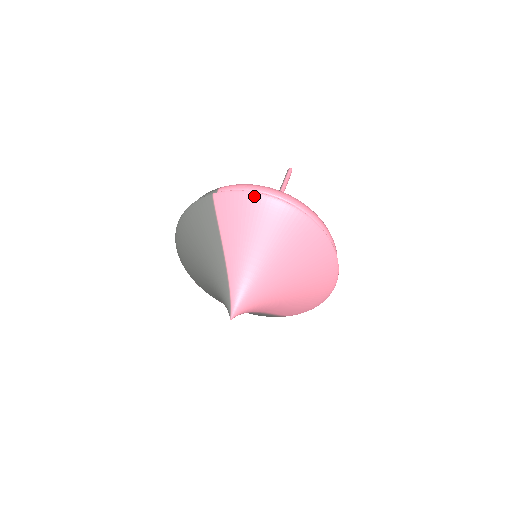
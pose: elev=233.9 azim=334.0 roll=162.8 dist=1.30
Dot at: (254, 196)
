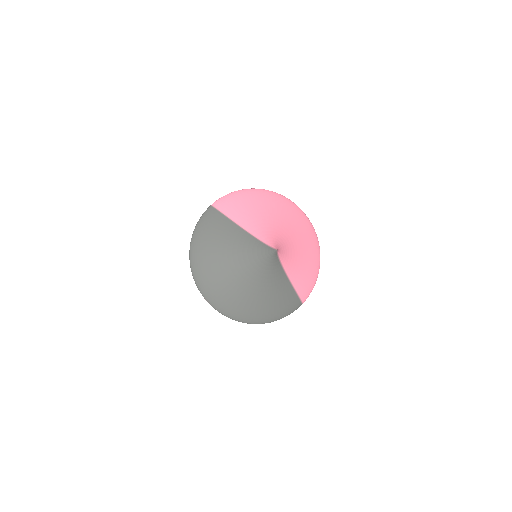
Dot at: (240, 192)
